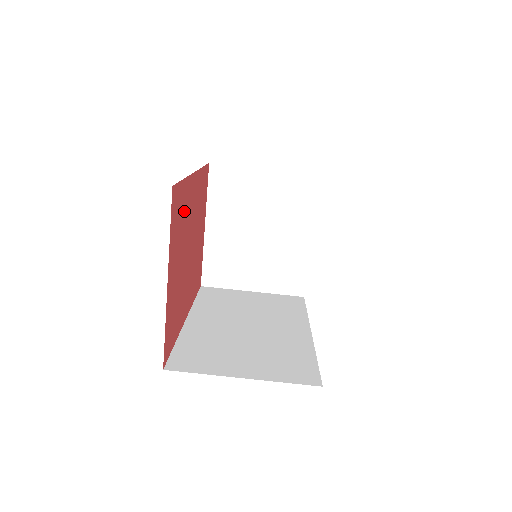
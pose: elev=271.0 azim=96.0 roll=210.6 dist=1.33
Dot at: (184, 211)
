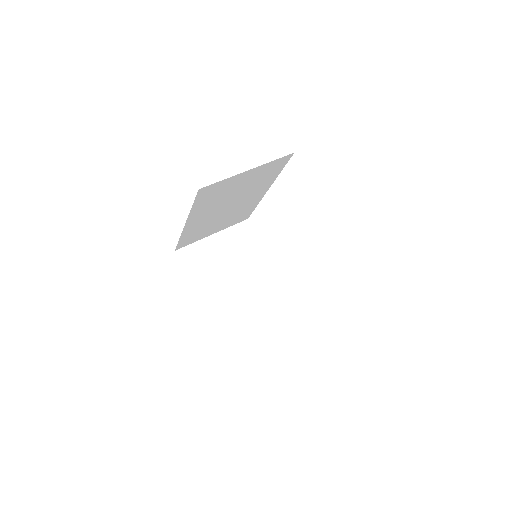
Dot at: occluded
